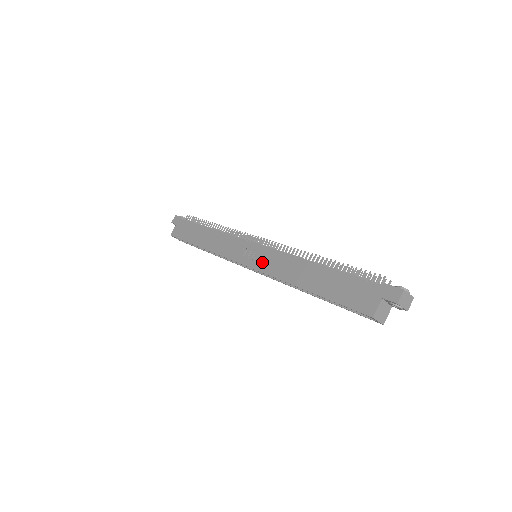
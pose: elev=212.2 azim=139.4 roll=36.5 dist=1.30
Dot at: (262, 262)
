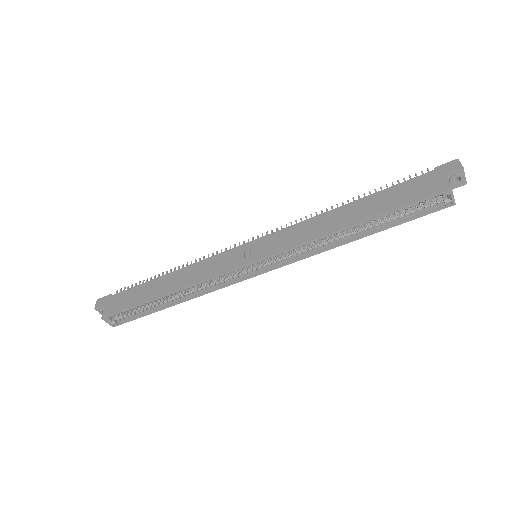
Dot at: (276, 244)
